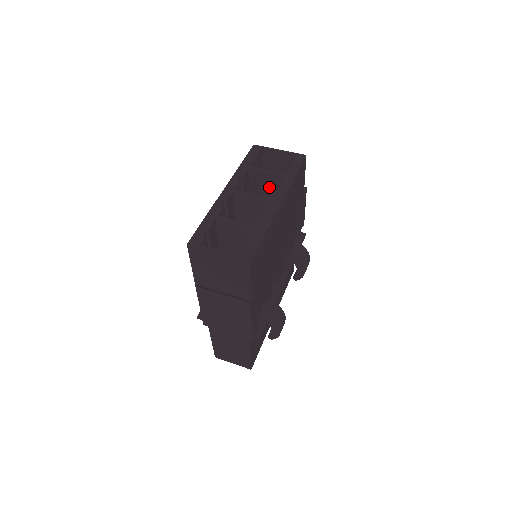
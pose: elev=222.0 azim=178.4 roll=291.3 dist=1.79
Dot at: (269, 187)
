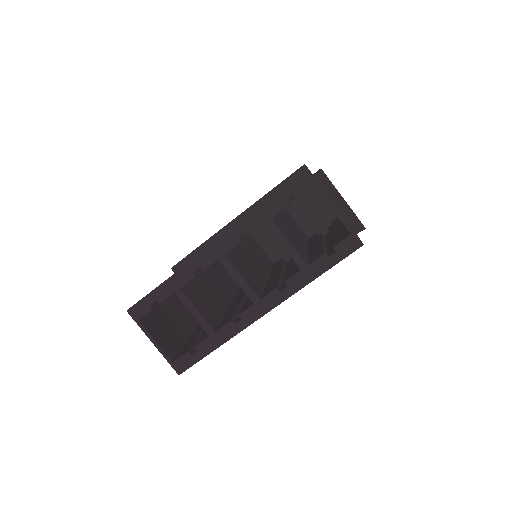
Dot at: occluded
